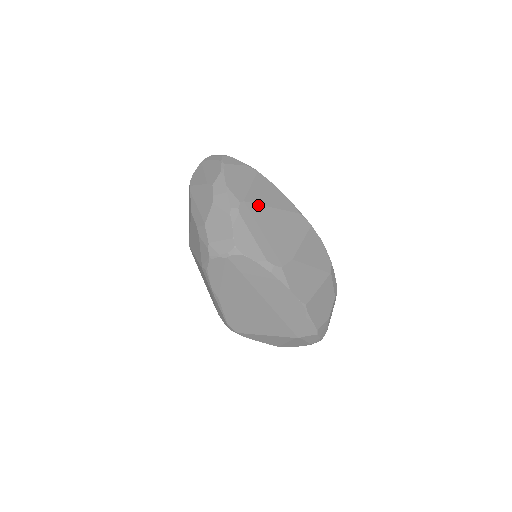
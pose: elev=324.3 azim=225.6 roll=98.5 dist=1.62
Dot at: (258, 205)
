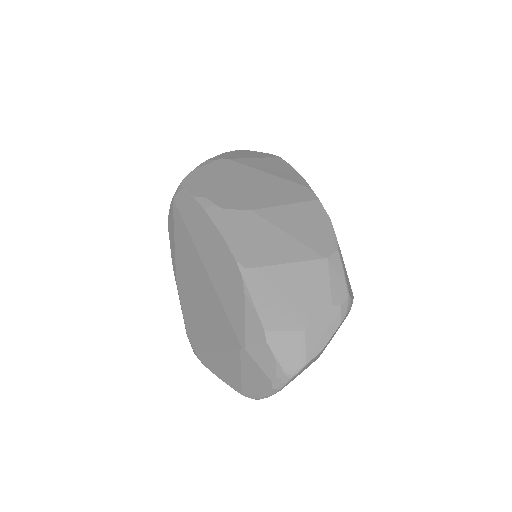
Dot at: (245, 166)
